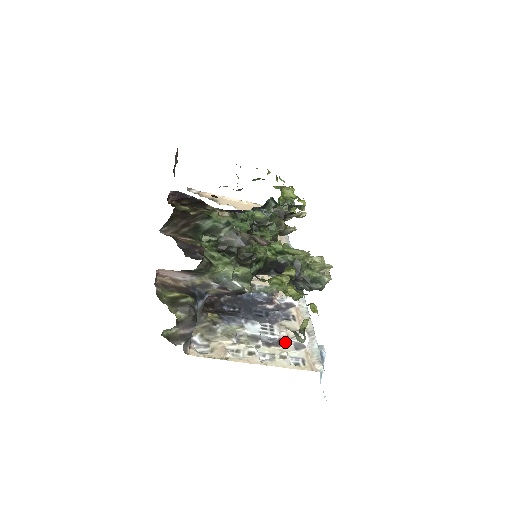
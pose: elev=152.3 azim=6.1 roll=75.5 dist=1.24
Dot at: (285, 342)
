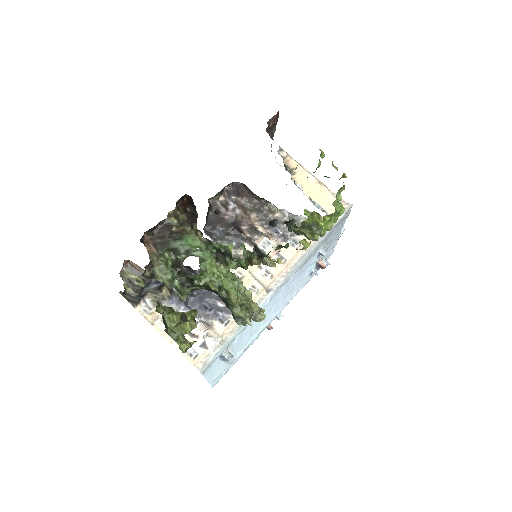
Dot at: (199, 337)
